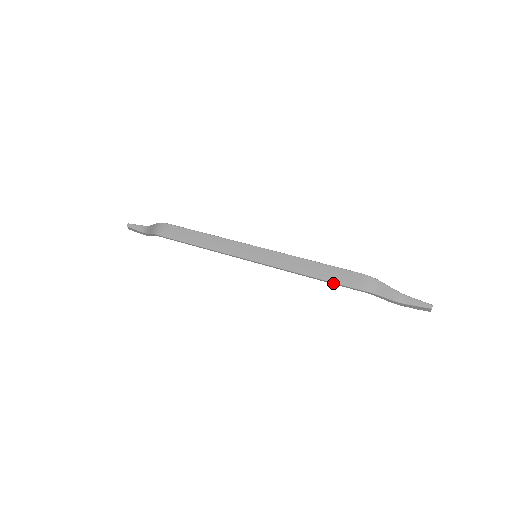
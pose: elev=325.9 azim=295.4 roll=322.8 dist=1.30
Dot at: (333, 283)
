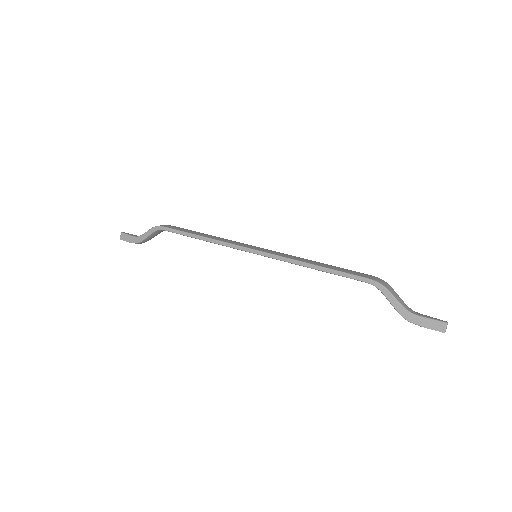
Dot at: (339, 273)
